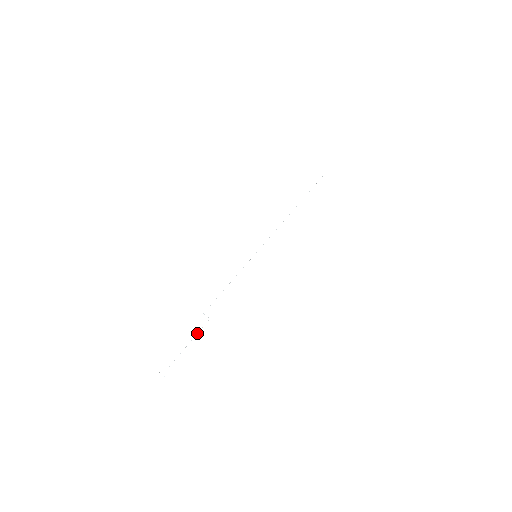
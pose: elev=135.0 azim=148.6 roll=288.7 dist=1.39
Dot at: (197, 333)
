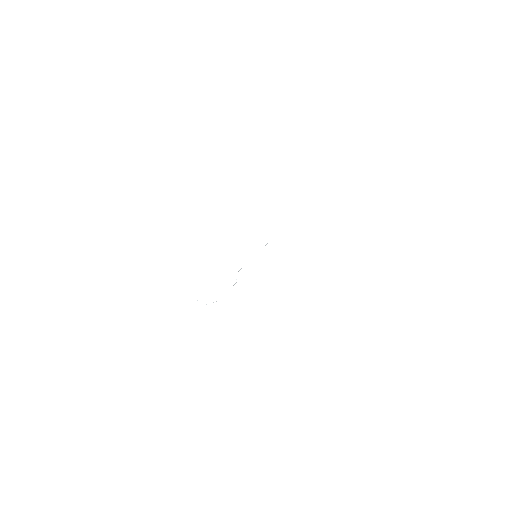
Dot at: occluded
